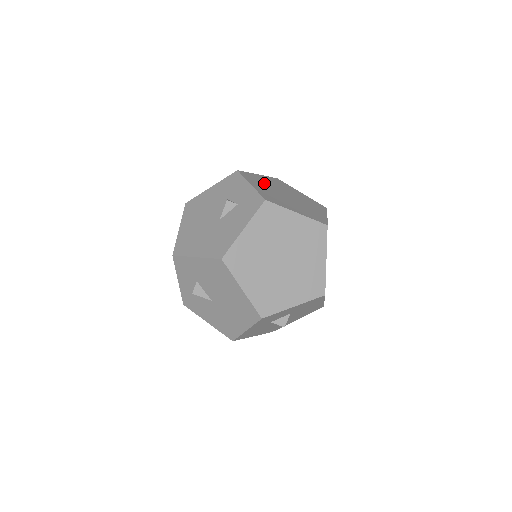
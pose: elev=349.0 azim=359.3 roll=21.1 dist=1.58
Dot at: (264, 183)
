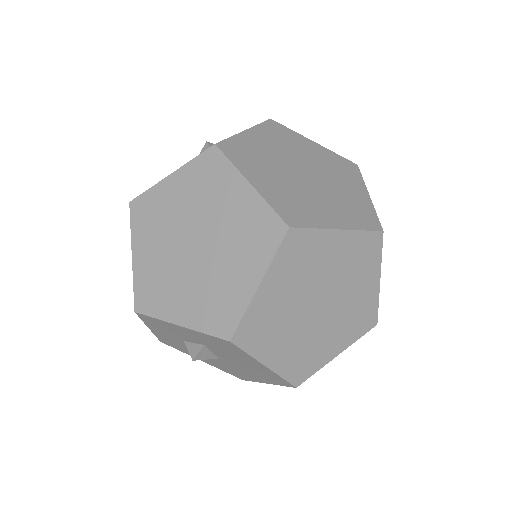
Dot at: (291, 146)
